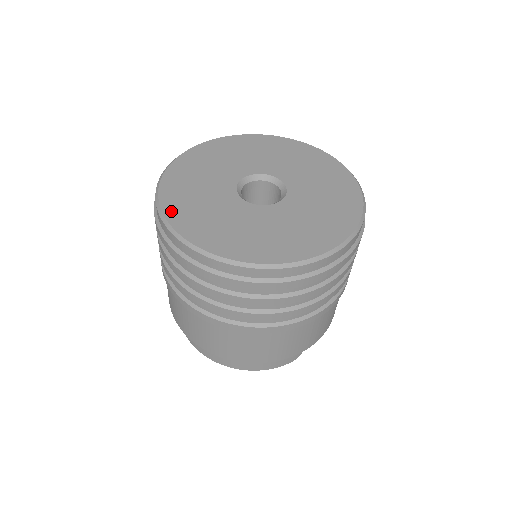
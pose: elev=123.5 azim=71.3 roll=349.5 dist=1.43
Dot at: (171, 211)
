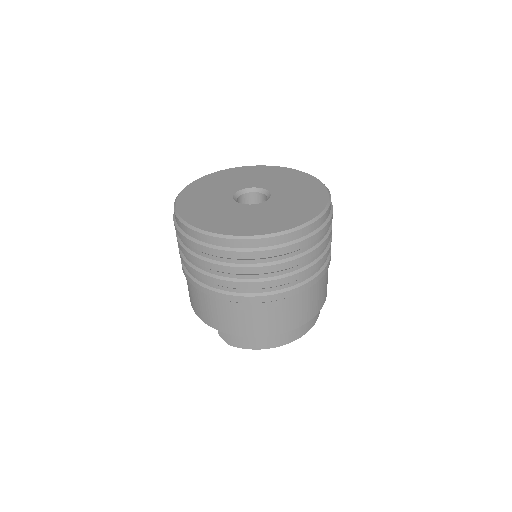
Dot at: (221, 230)
